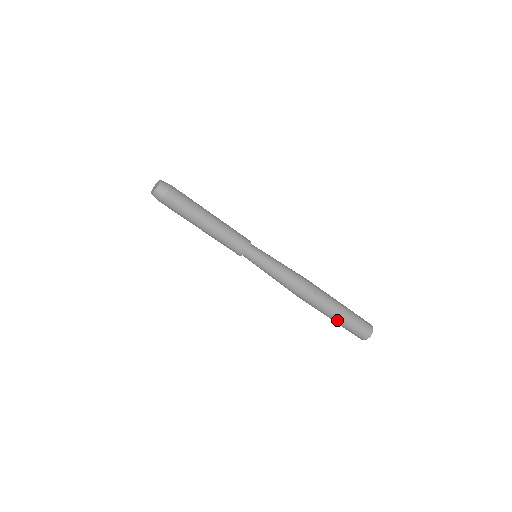
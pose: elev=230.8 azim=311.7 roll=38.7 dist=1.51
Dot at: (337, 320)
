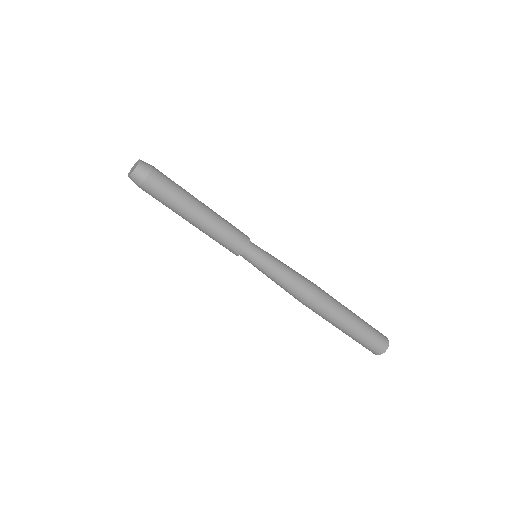
Dot at: (342, 331)
